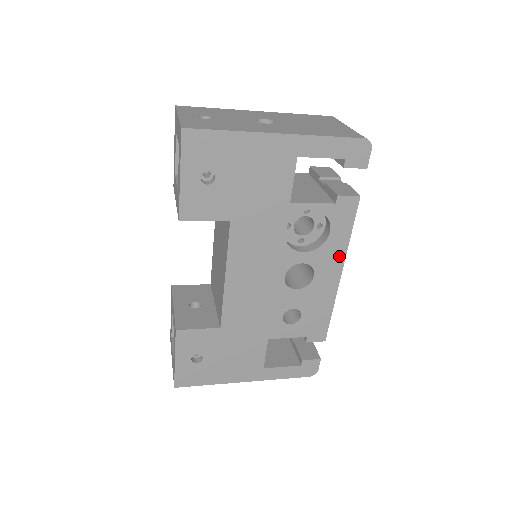
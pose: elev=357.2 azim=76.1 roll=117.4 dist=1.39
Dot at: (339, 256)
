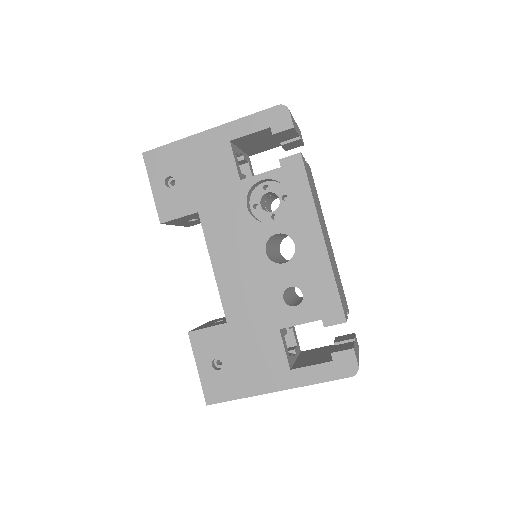
Dot at: (310, 216)
